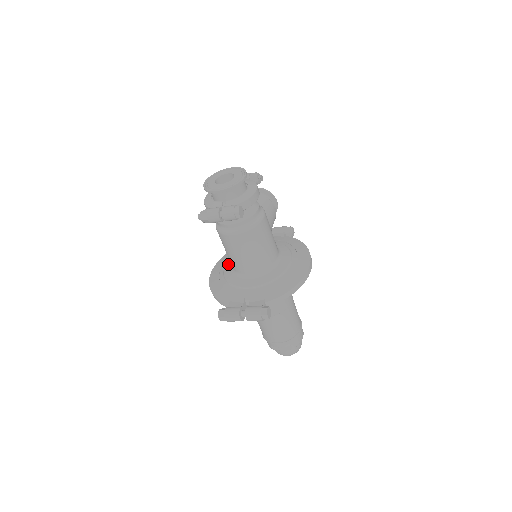
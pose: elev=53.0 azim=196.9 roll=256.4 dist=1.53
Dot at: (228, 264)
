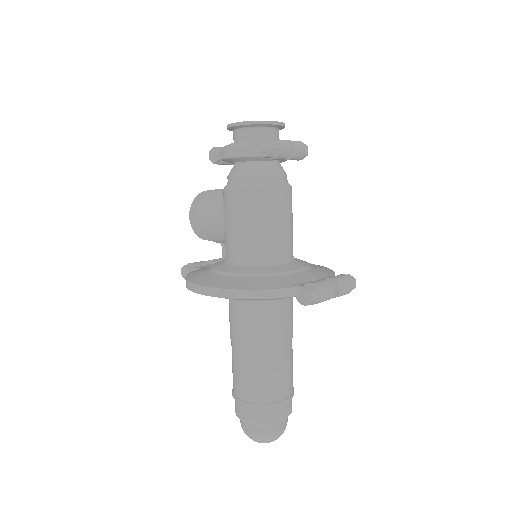
Dot at: (228, 268)
